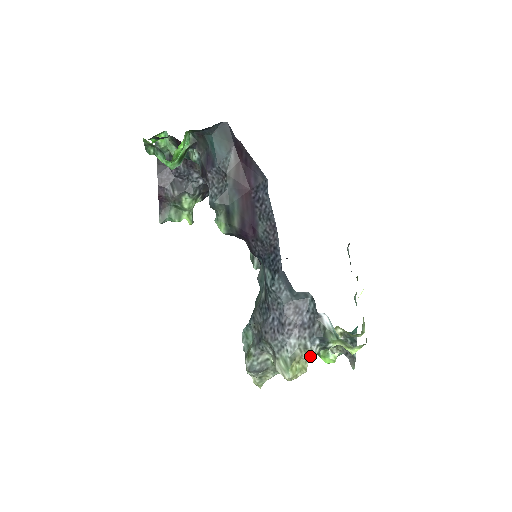
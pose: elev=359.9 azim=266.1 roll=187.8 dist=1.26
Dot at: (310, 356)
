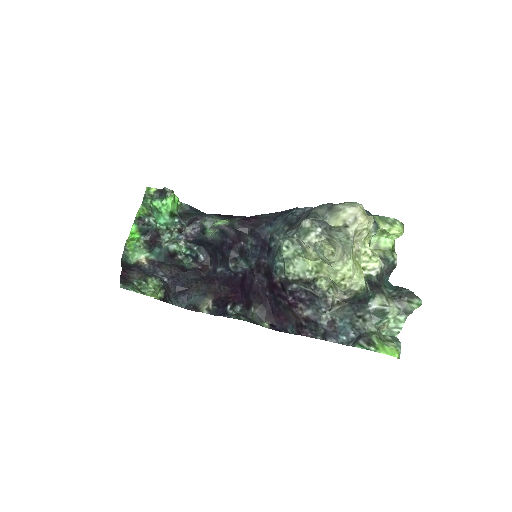
Dot at: occluded
